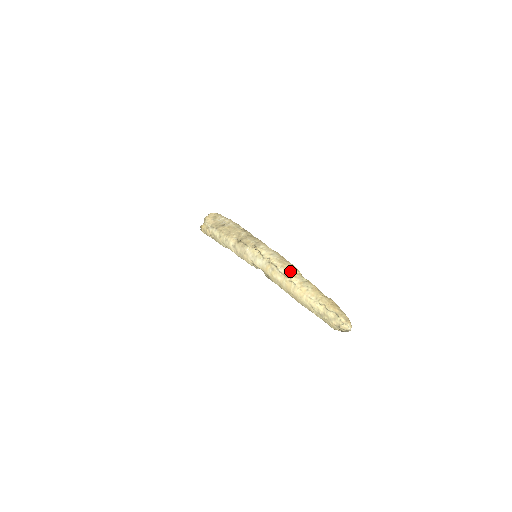
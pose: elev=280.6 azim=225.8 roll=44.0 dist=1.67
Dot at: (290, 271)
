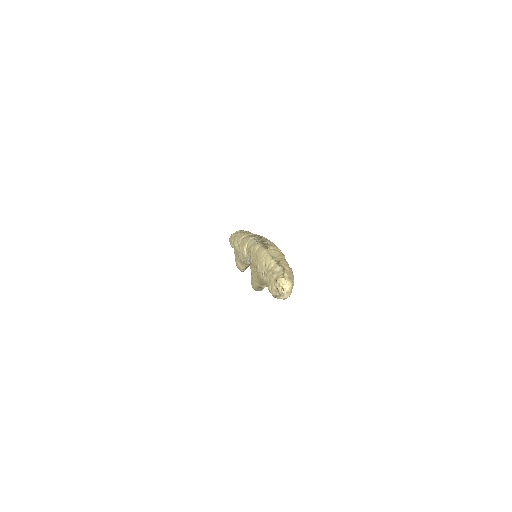
Dot at: occluded
